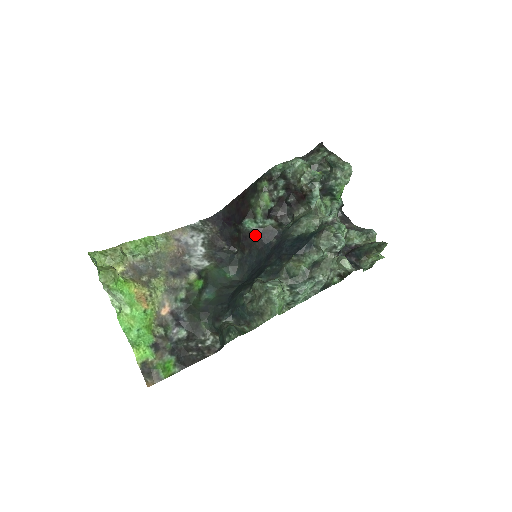
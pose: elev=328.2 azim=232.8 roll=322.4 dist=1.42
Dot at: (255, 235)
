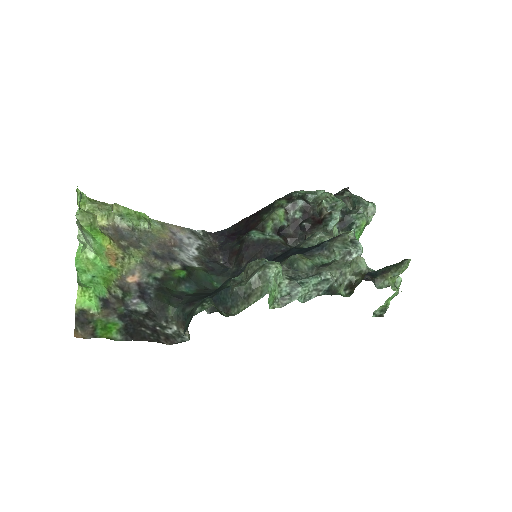
Dot at: (259, 245)
